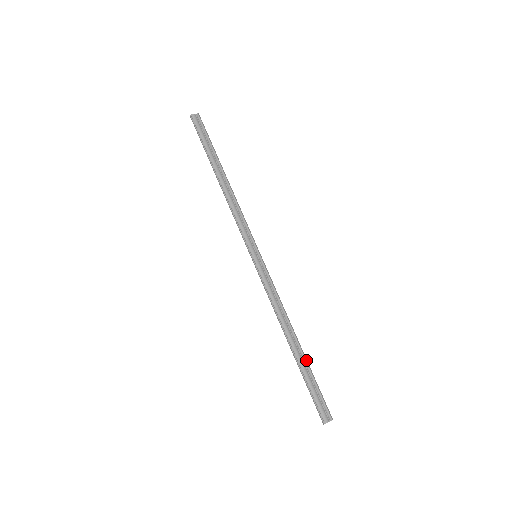
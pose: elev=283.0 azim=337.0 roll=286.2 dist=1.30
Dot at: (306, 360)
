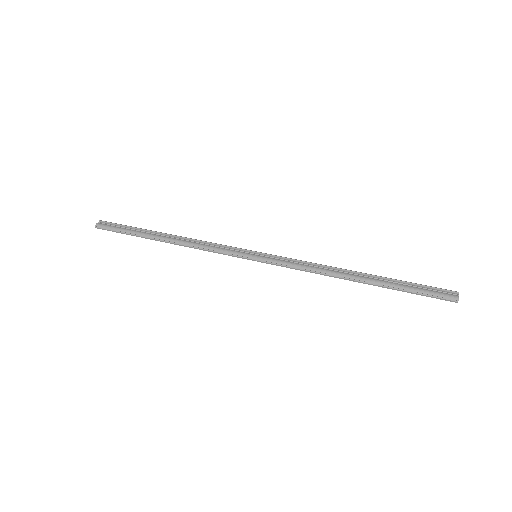
Dot at: (384, 277)
